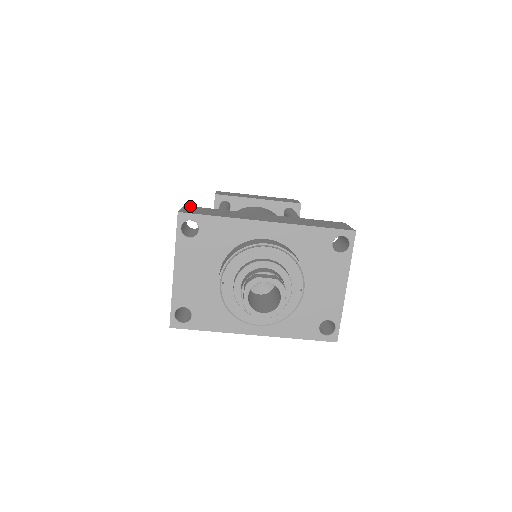
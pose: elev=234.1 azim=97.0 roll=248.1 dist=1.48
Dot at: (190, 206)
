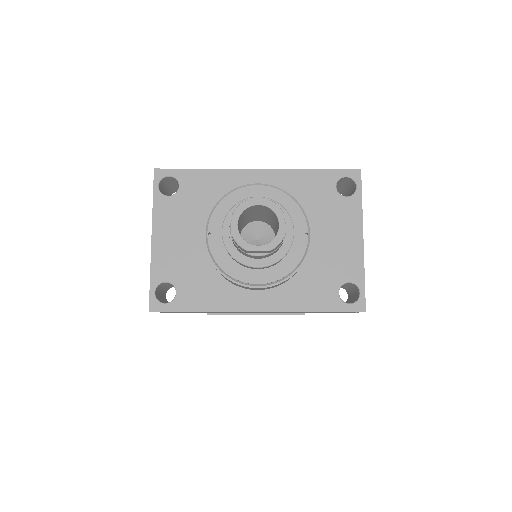
Dot at: occluded
